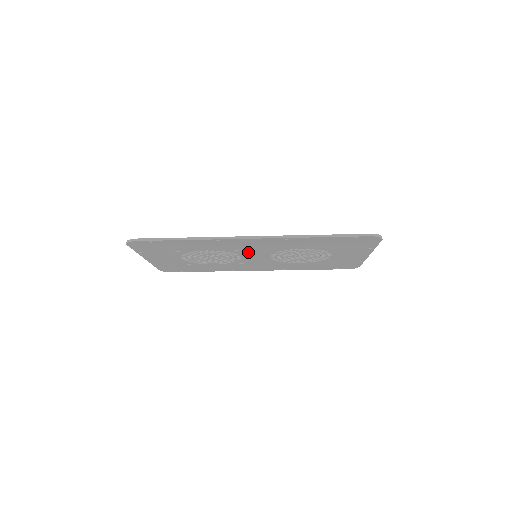
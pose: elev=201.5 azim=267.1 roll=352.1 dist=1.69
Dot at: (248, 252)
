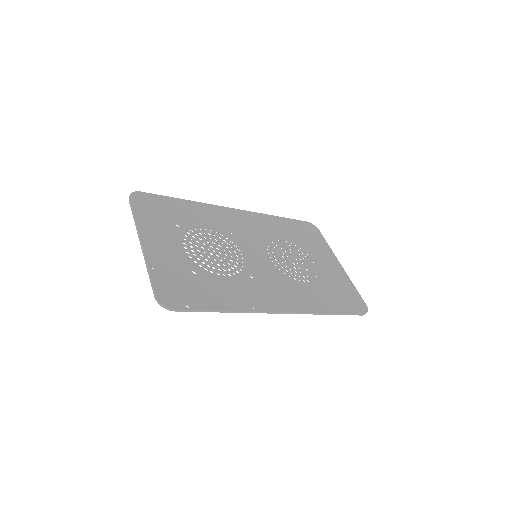
Dot at: (257, 271)
